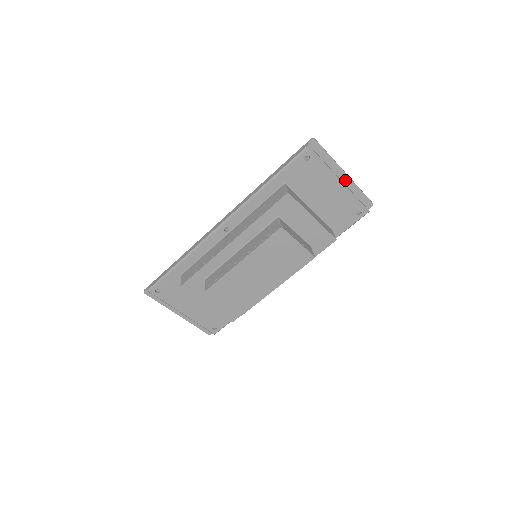
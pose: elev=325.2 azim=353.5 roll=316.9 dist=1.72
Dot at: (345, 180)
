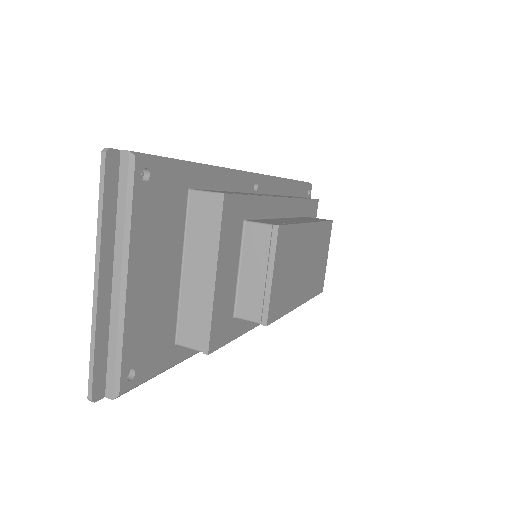
Dot at: occluded
